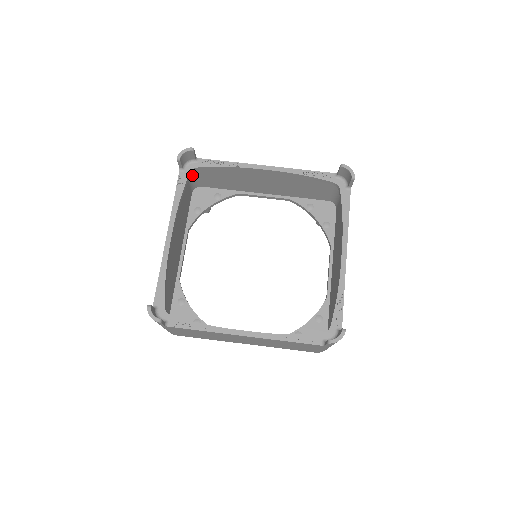
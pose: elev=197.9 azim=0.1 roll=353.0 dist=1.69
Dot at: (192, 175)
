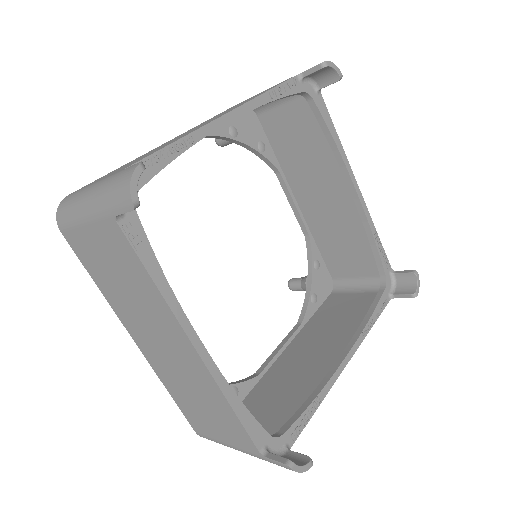
Dot at: occluded
